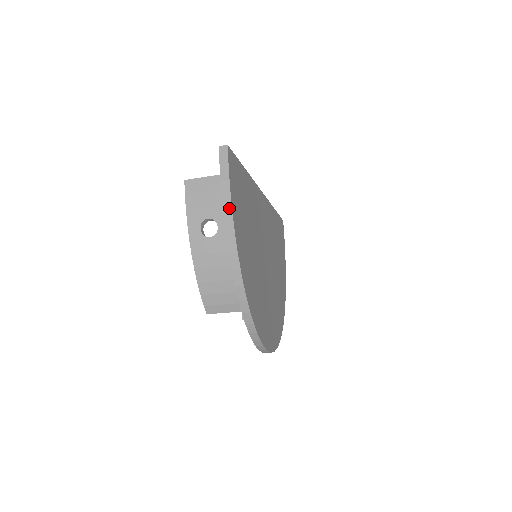
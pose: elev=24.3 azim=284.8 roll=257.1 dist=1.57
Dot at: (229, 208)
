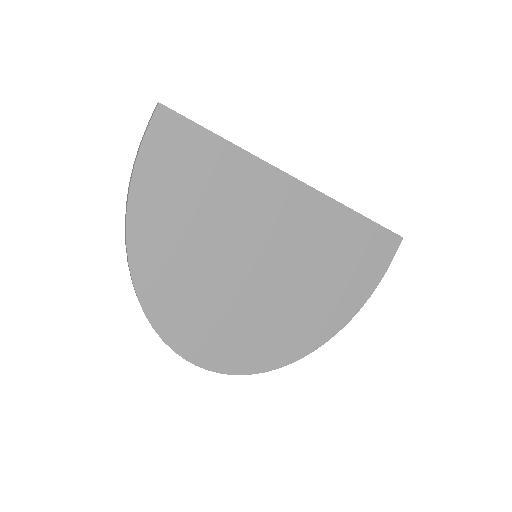
Dot at: (132, 175)
